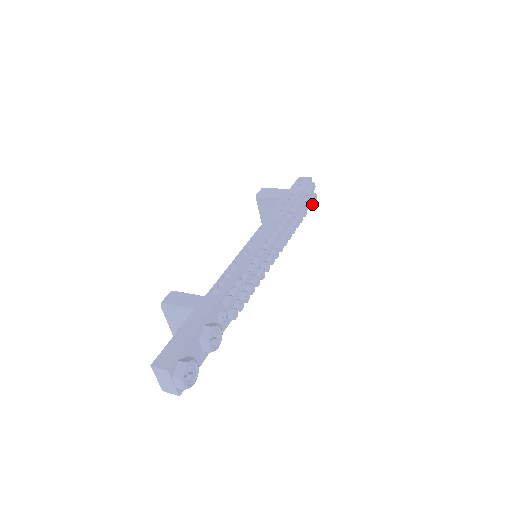
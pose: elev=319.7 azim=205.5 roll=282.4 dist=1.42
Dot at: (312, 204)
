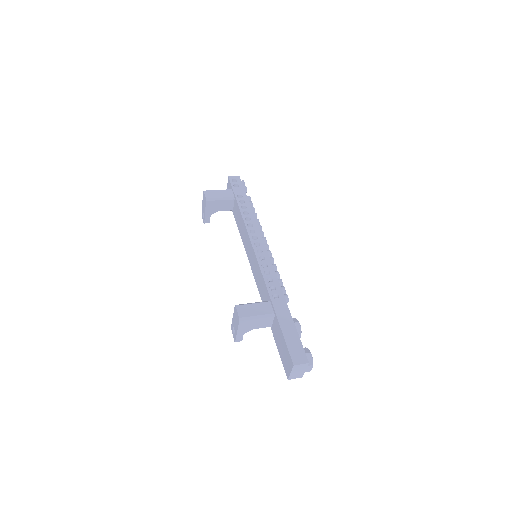
Dot at: occluded
